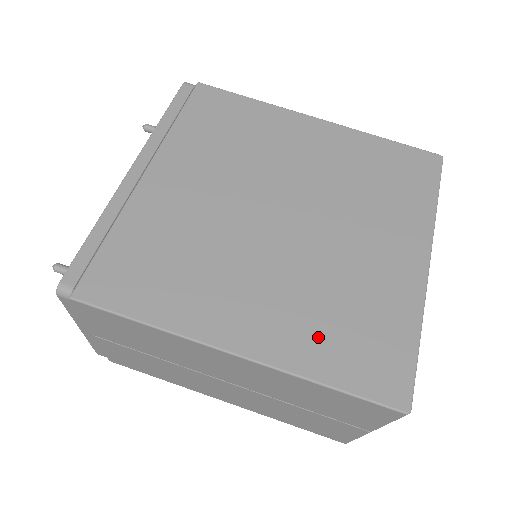
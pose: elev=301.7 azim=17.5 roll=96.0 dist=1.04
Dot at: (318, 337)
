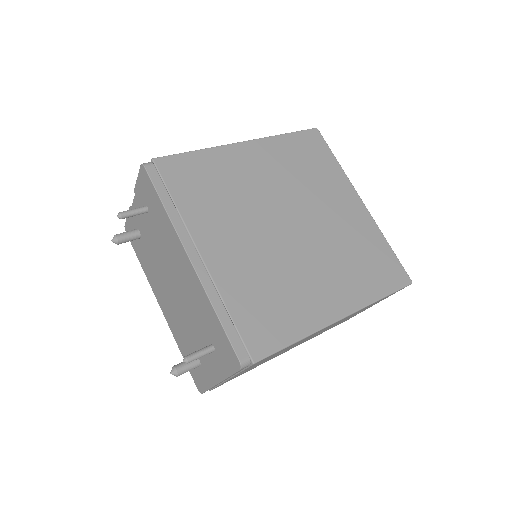
Dot at: (361, 279)
